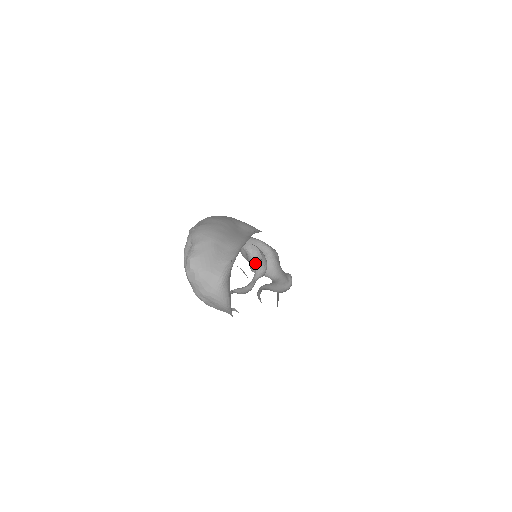
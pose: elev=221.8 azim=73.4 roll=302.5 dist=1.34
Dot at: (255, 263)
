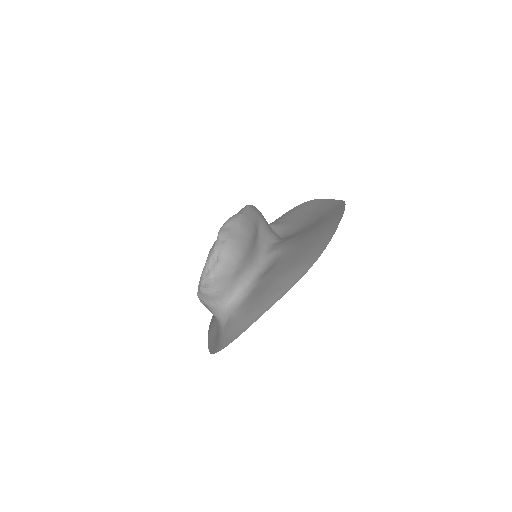
Dot at: occluded
